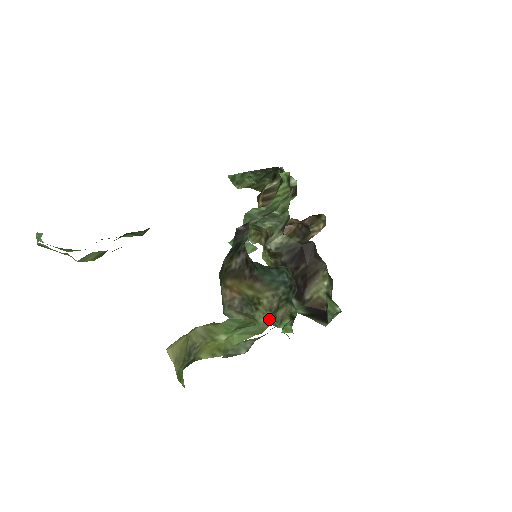
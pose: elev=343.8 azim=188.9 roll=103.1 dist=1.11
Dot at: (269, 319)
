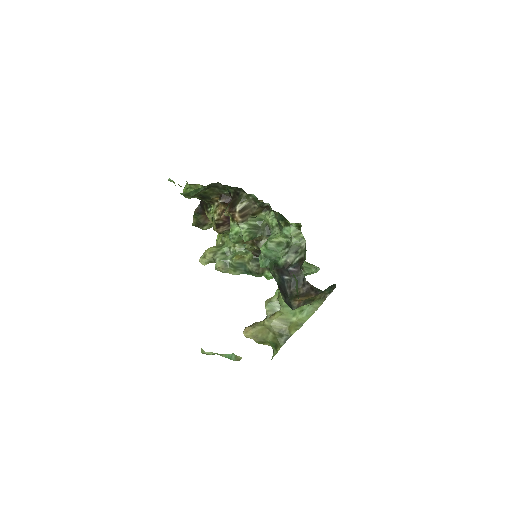
Dot at: (320, 302)
